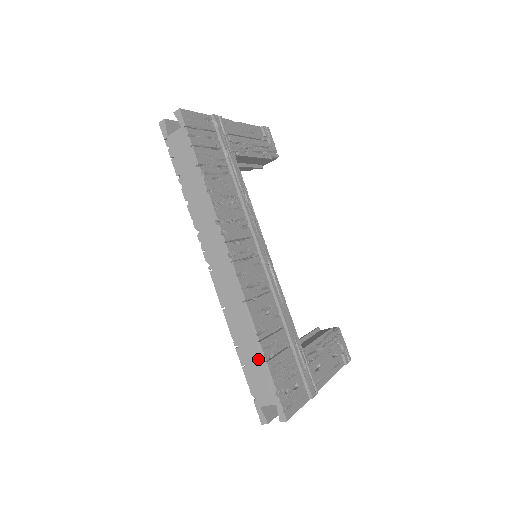
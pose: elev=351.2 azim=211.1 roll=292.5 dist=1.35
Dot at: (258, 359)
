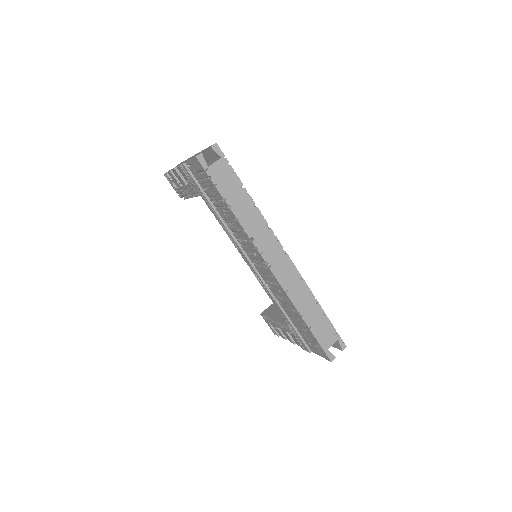
Dot at: (320, 315)
